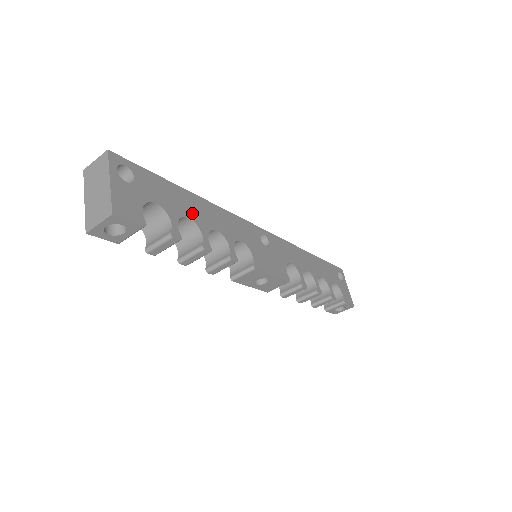
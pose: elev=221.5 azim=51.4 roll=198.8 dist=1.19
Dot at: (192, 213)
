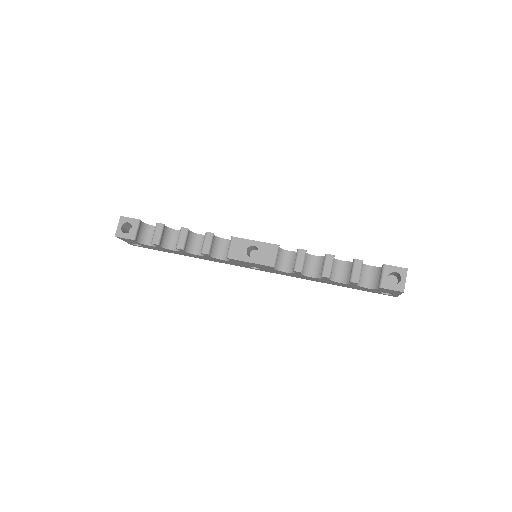
Dot at: occluded
